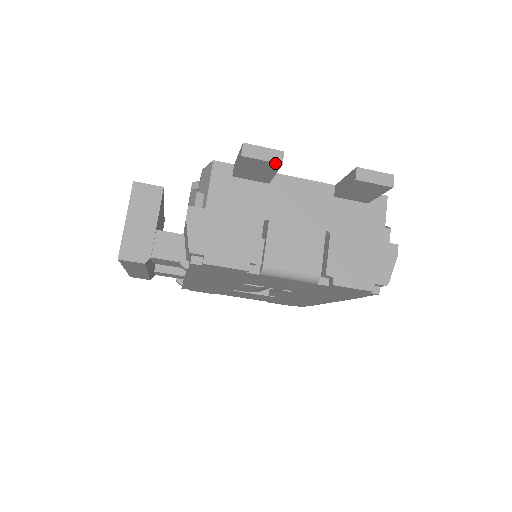
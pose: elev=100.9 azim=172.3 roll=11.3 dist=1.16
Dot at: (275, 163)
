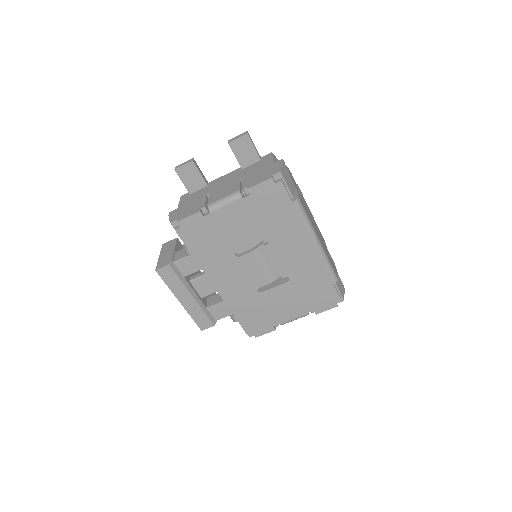
Dot at: (190, 162)
